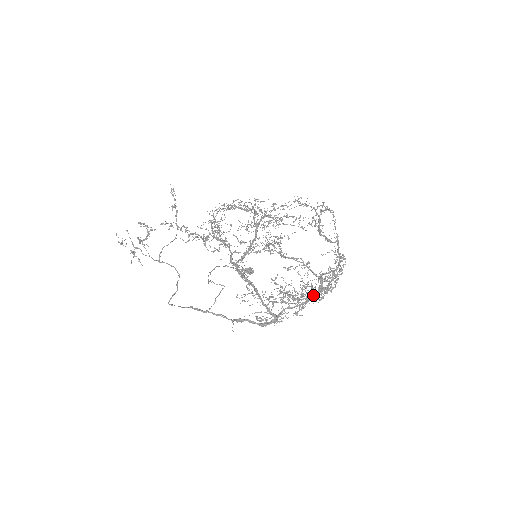
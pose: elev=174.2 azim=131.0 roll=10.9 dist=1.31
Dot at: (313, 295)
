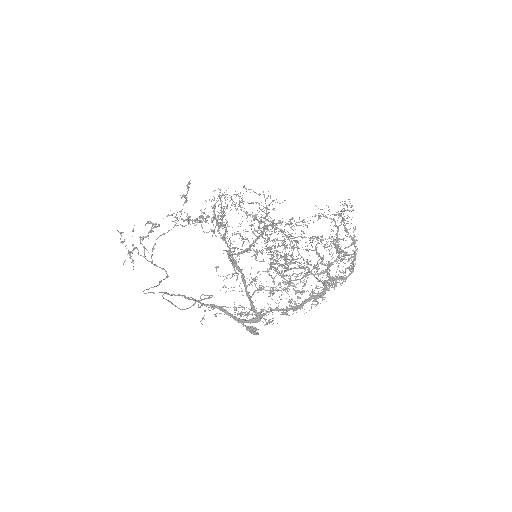
Dot at: occluded
